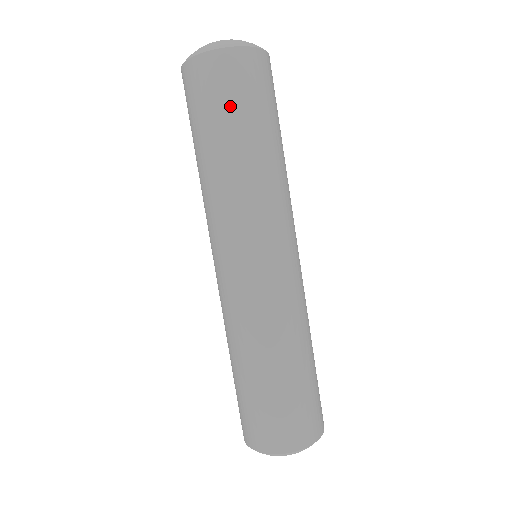
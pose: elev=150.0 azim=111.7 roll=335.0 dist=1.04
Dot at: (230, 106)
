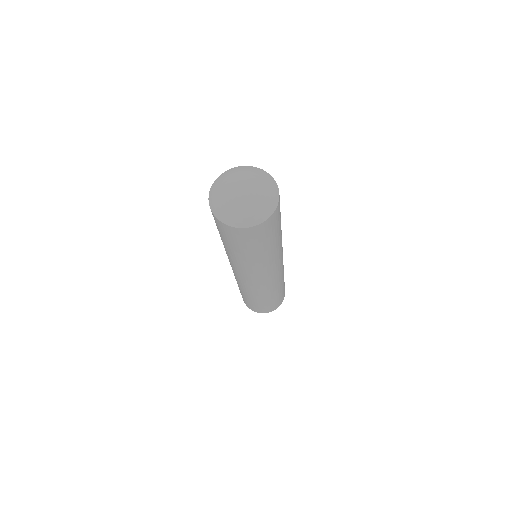
Dot at: (230, 241)
